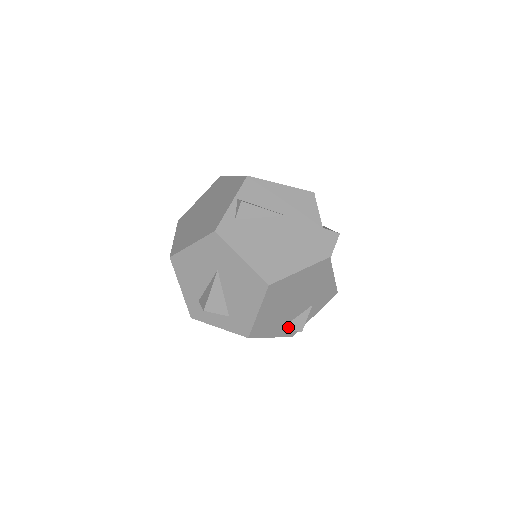
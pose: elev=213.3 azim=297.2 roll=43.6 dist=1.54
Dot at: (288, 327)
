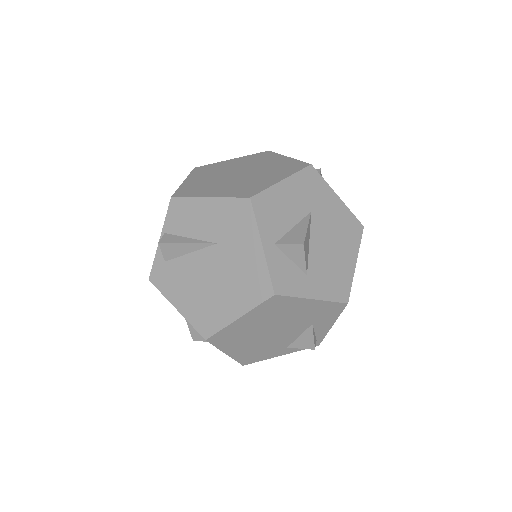
Dot at: (294, 346)
